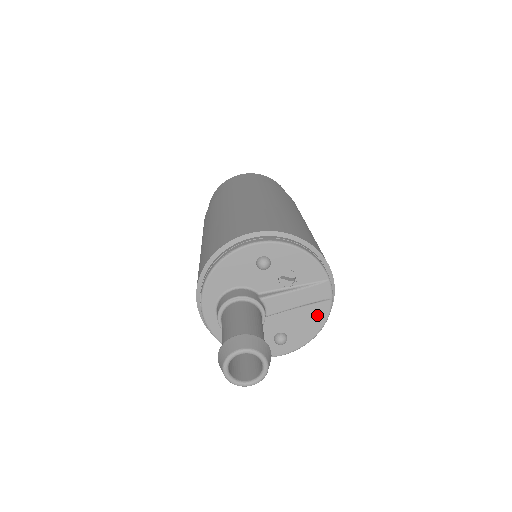
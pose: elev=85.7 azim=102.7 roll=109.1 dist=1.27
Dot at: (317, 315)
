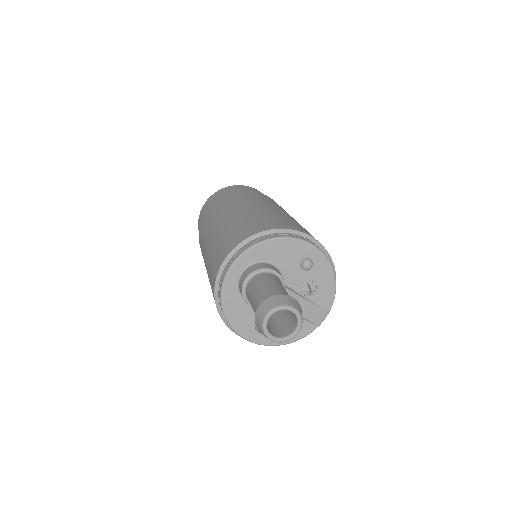
Dot at: occluded
